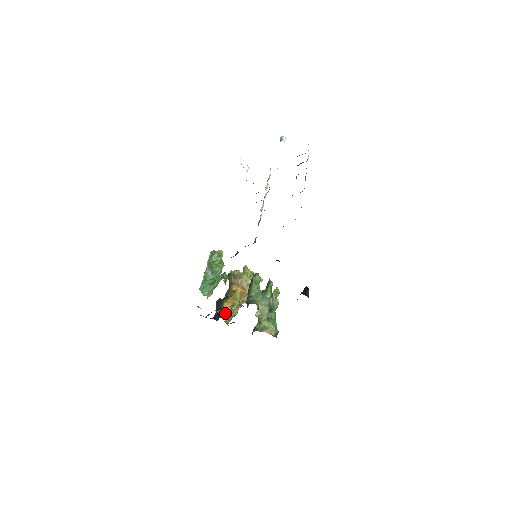
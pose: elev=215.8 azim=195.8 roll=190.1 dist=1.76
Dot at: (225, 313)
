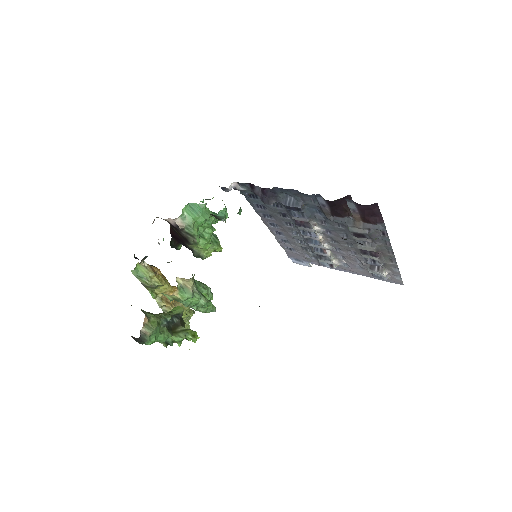
Dot at: (148, 264)
